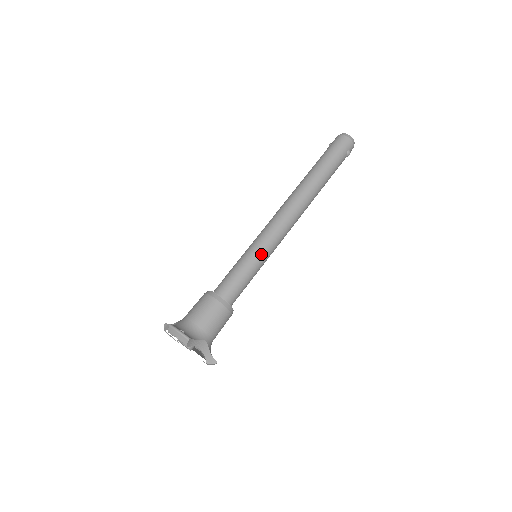
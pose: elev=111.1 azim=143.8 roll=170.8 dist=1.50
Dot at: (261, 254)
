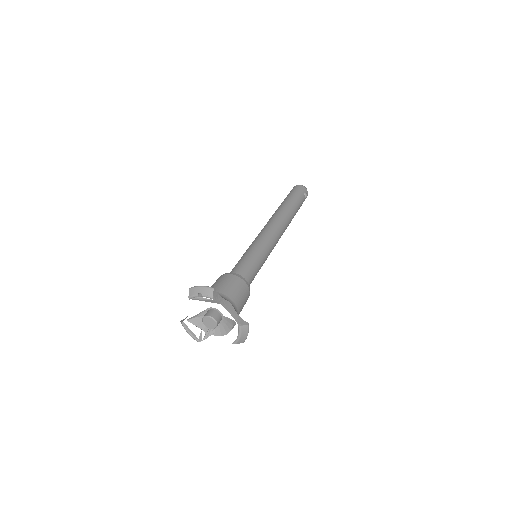
Dot at: (260, 247)
